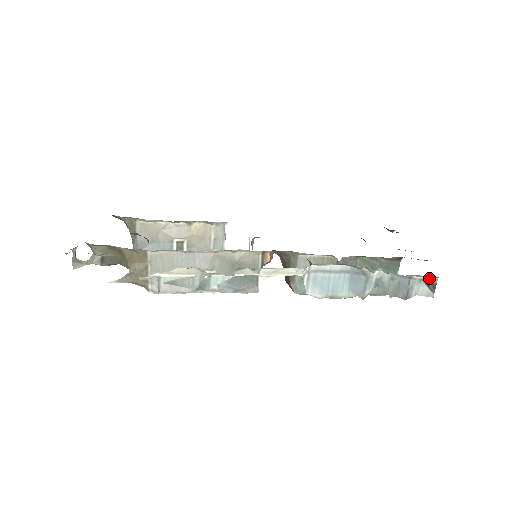
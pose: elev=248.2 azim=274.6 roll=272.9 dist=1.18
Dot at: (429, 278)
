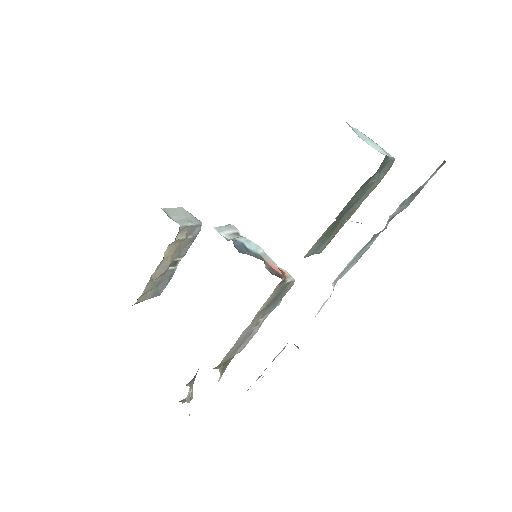
Dot at: (436, 170)
